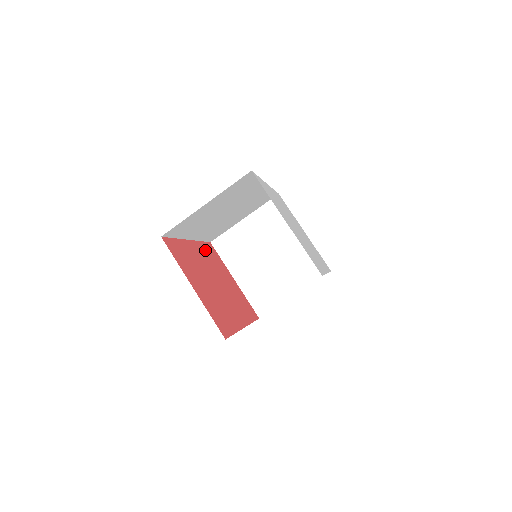
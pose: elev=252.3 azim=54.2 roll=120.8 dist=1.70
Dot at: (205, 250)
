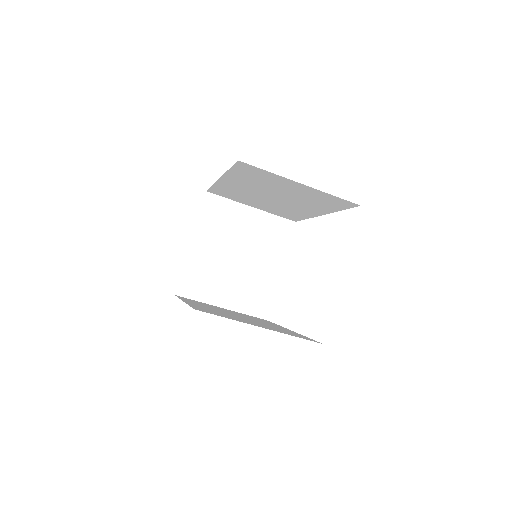
Dot at: occluded
